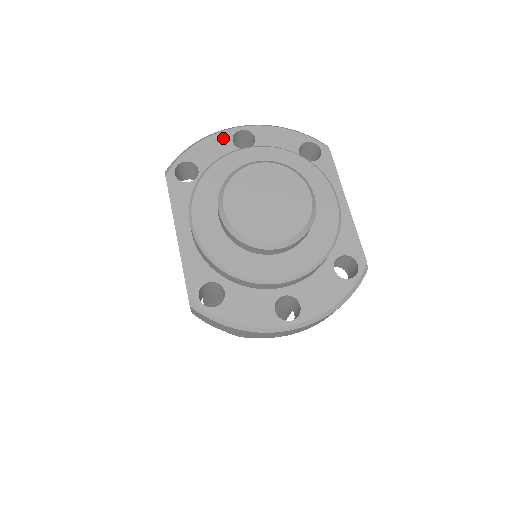
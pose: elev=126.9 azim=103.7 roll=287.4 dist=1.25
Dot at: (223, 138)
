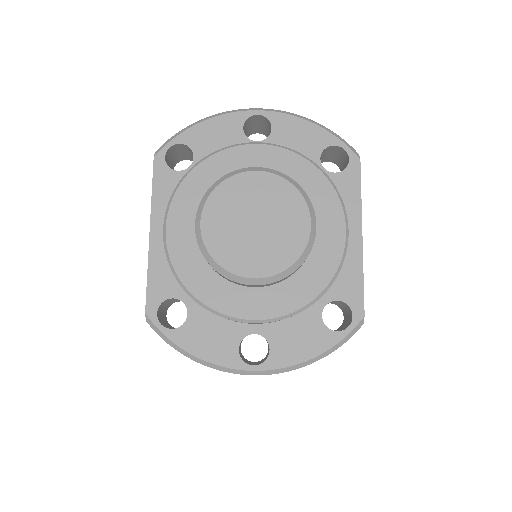
Dot at: (233, 121)
